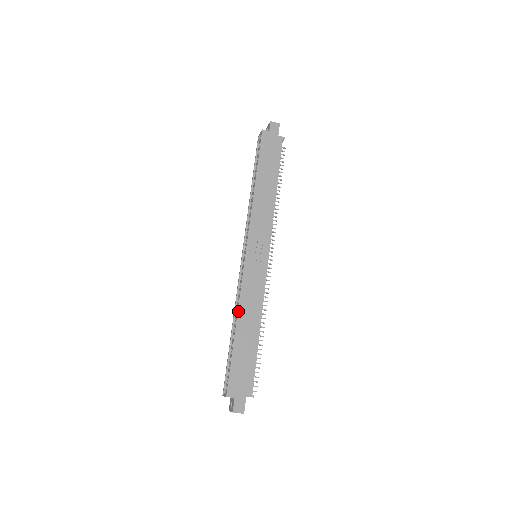
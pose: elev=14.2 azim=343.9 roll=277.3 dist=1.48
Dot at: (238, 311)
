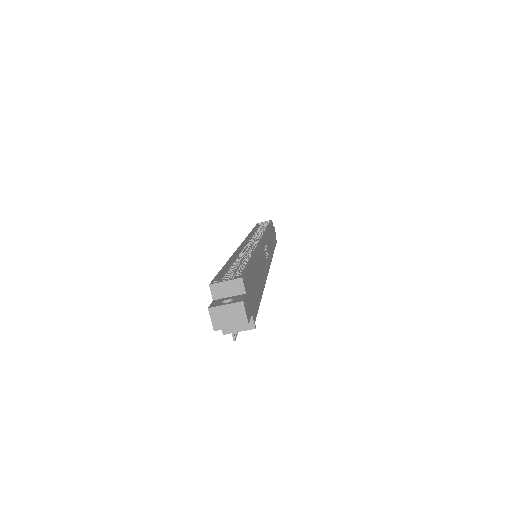
Dot at: (257, 250)
